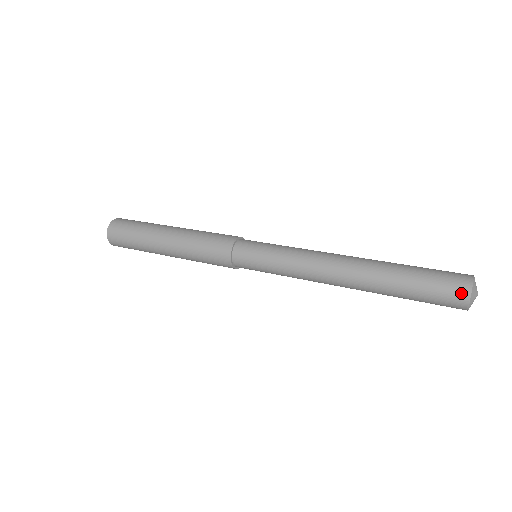
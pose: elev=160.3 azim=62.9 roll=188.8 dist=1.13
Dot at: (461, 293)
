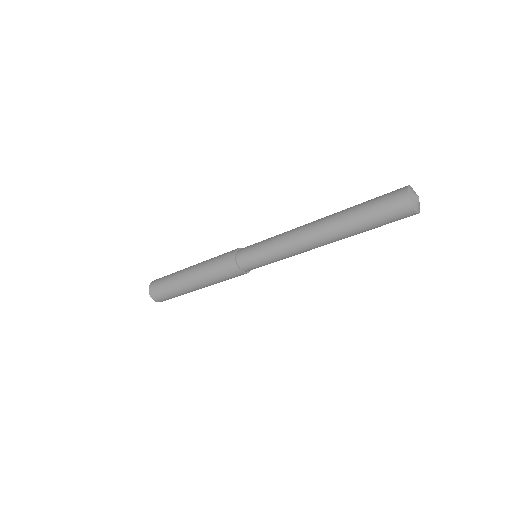
Dot at: occluded
